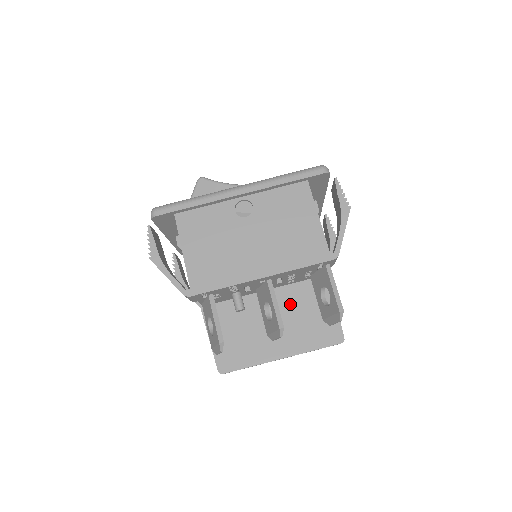
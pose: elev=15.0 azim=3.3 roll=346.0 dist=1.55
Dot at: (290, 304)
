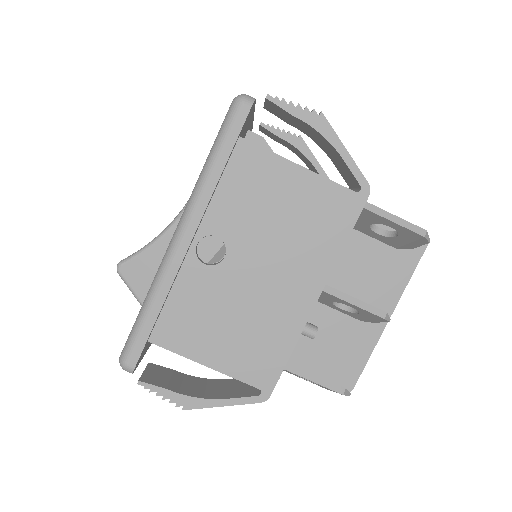
Dot at: (343, 264)
